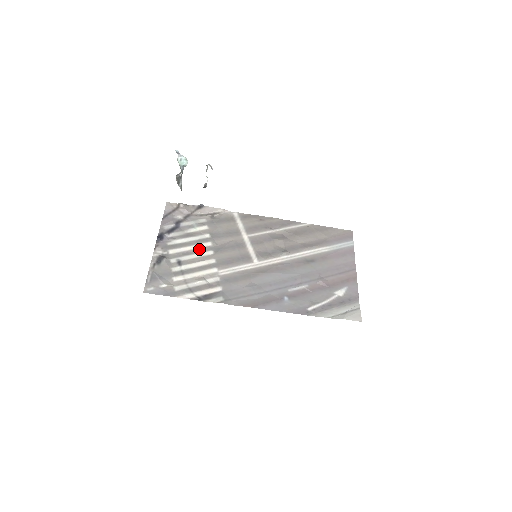
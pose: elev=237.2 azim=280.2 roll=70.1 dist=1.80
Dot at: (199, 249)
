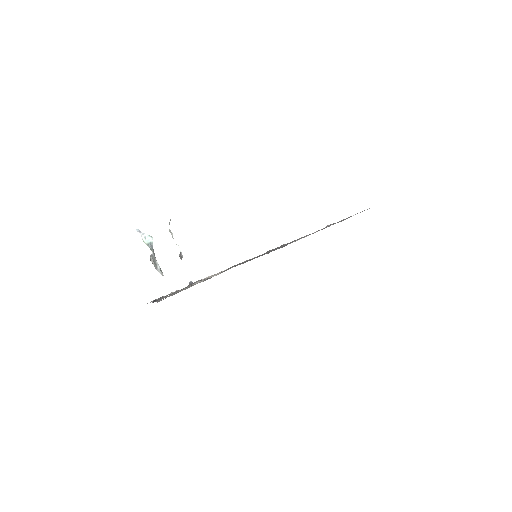
Dot at: occluded
